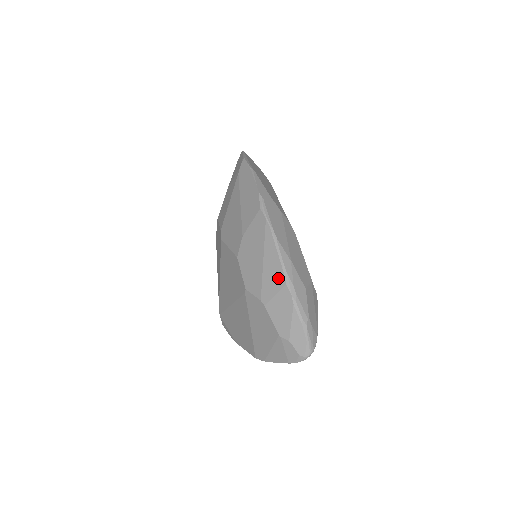
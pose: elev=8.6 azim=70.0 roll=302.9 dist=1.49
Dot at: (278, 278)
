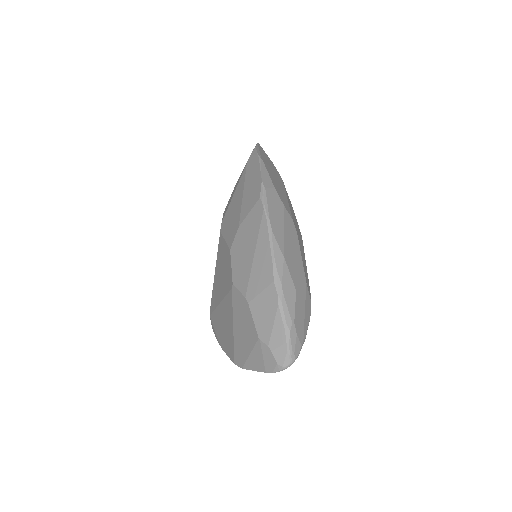
Dot at: (266, 274)
